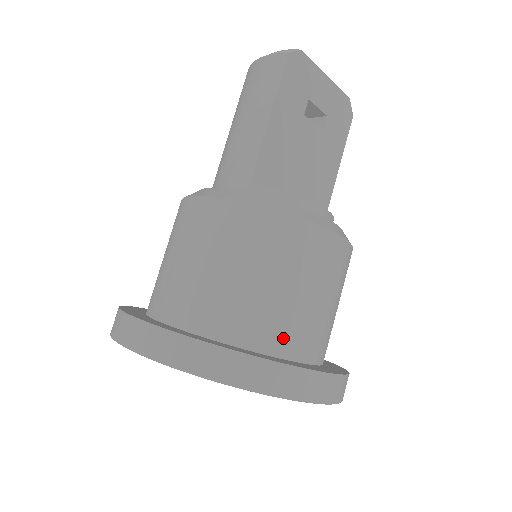
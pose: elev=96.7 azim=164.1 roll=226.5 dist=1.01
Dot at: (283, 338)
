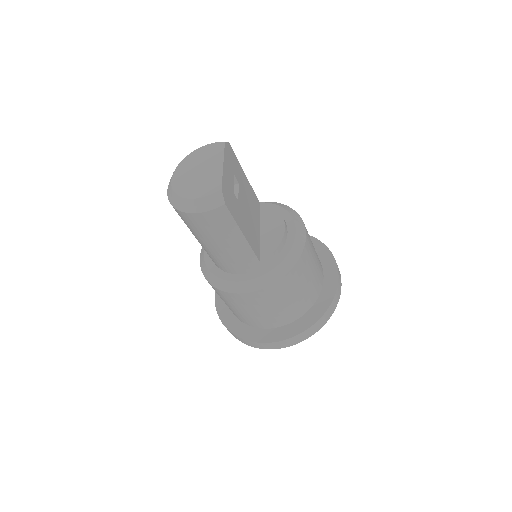
Dot at: (319, 283)
